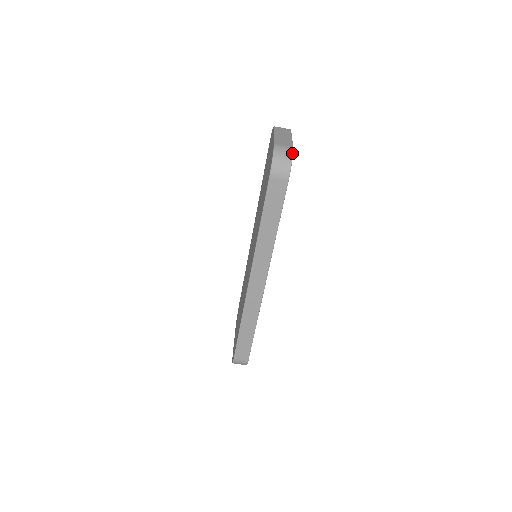
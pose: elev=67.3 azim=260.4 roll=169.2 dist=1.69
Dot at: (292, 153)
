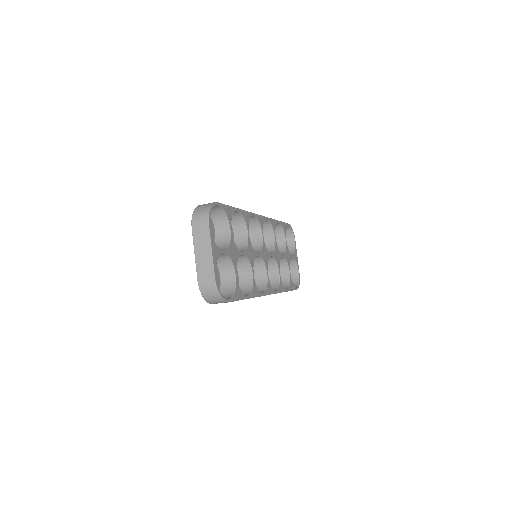
Dot at: (216, 289)
